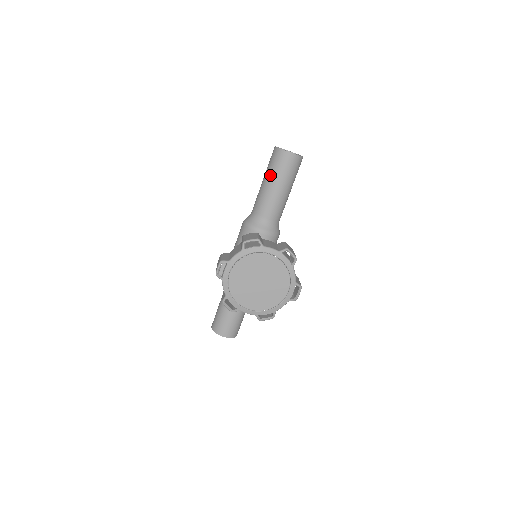
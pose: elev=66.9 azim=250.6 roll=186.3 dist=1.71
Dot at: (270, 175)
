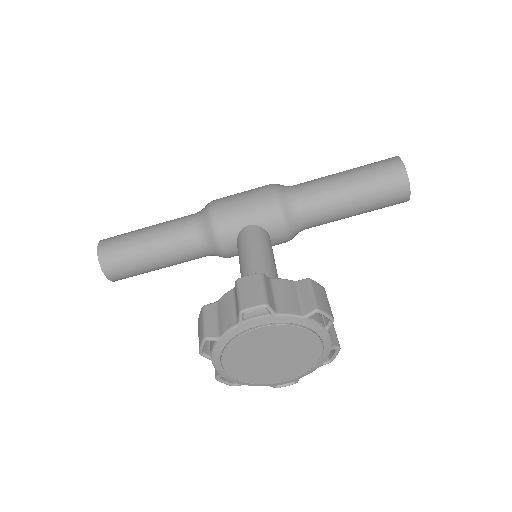
Dot at: (365, 186)
